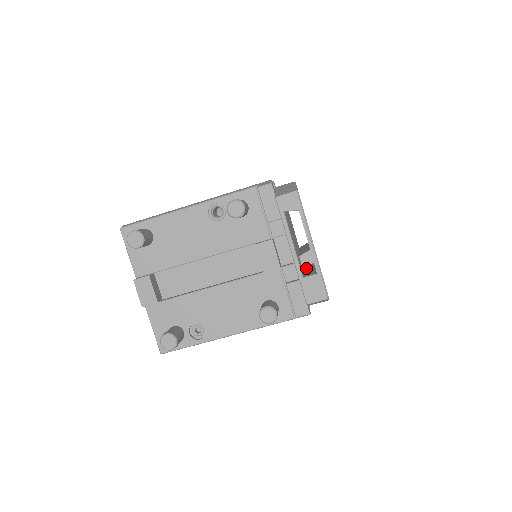
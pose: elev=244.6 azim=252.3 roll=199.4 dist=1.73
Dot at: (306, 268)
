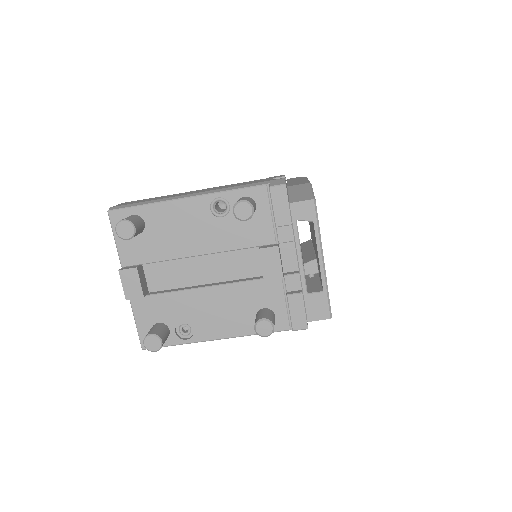
Dot at: (309, 276)
